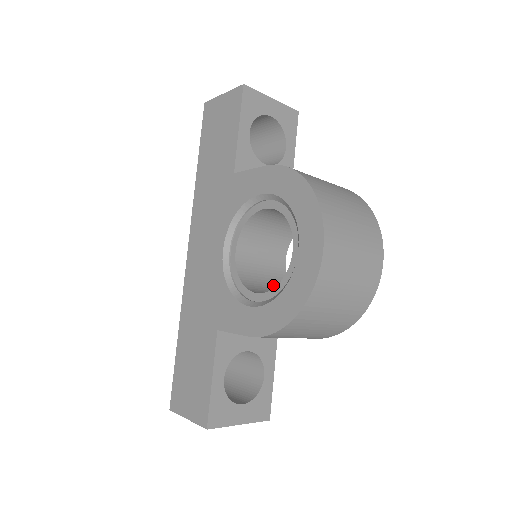
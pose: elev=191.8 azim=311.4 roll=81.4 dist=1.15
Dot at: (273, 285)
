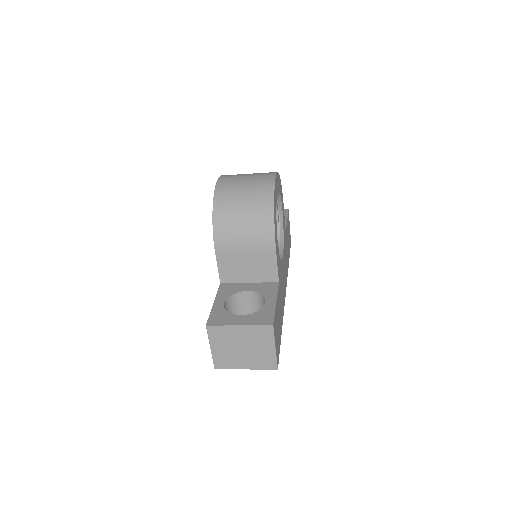
Dot at: occluded
